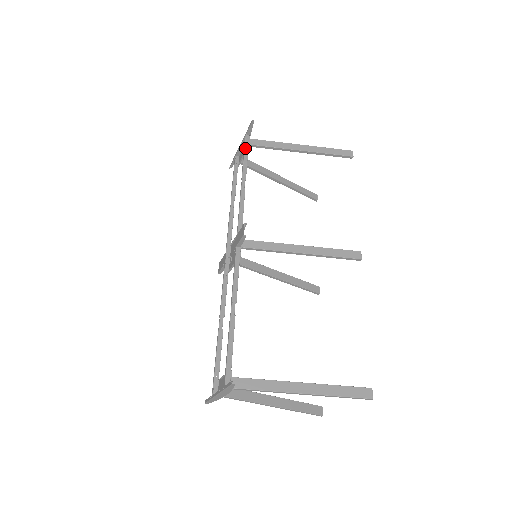
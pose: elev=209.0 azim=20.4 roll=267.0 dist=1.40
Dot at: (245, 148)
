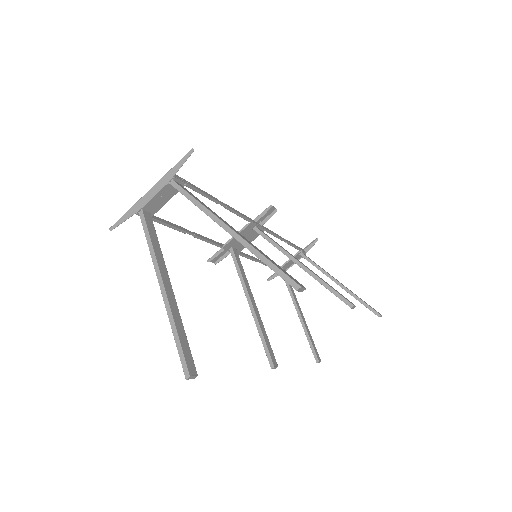
Dot at: (298, 247)
